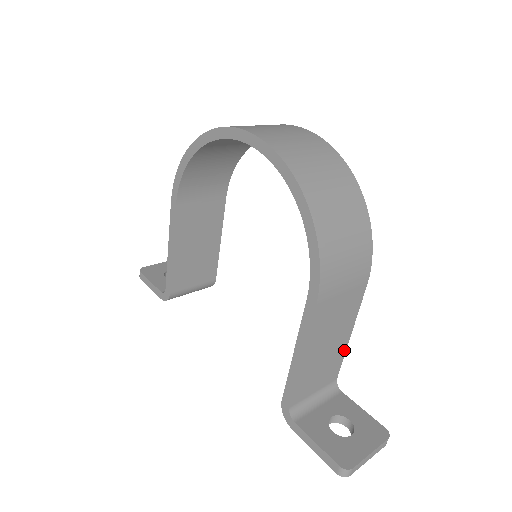
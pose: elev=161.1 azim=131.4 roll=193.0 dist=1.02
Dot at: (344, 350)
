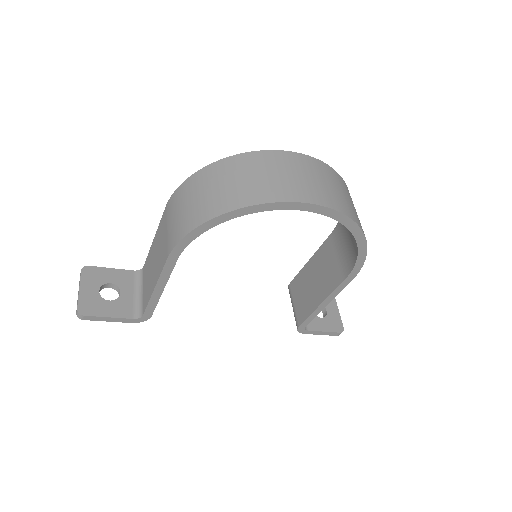
Dot at: occluded
